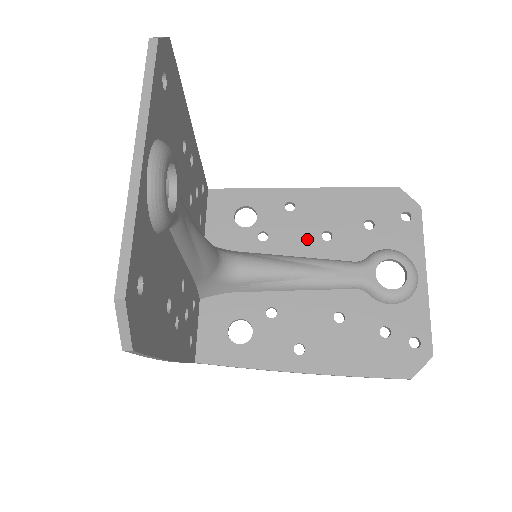
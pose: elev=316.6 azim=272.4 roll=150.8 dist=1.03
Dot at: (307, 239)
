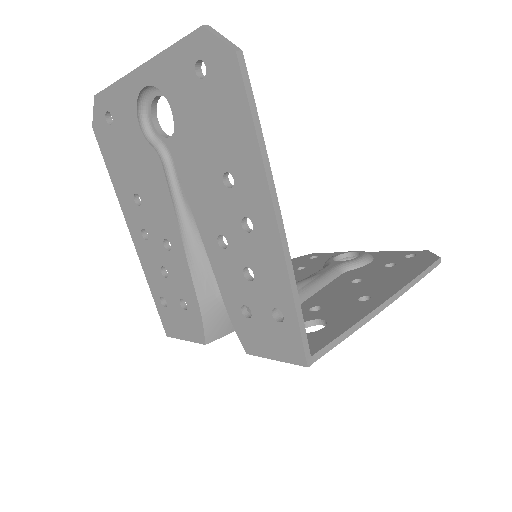
Dot at: occluded
